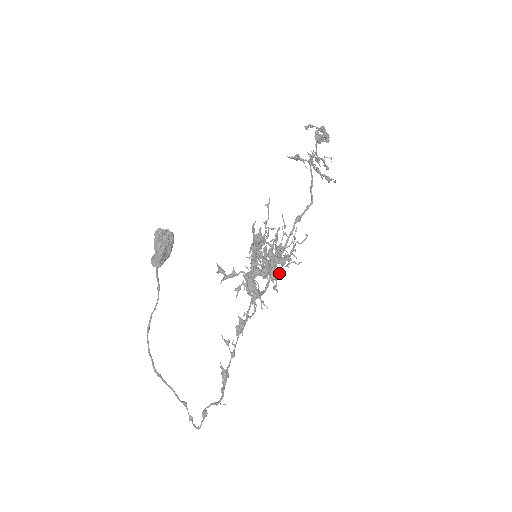
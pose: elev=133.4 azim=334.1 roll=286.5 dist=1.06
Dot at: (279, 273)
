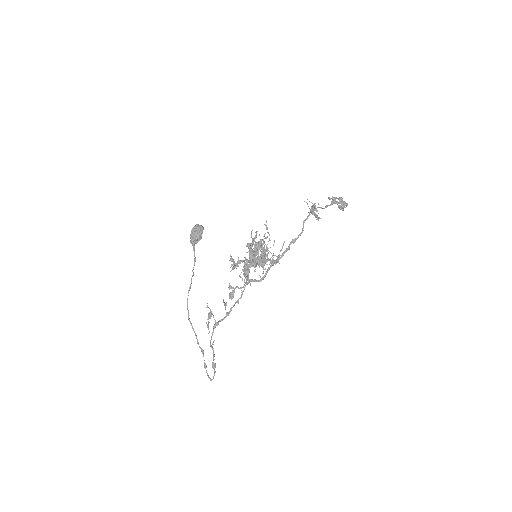
Dot at: (262, 264)
